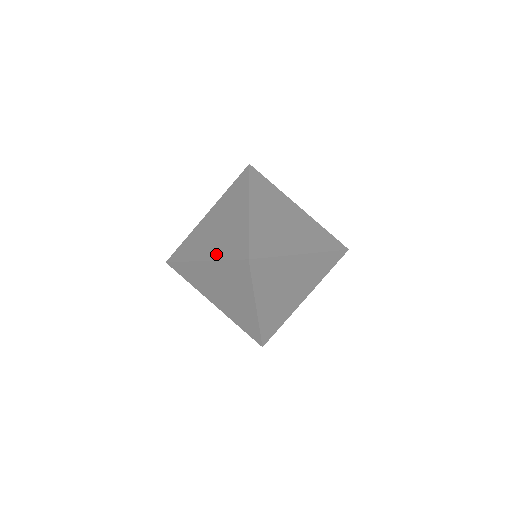
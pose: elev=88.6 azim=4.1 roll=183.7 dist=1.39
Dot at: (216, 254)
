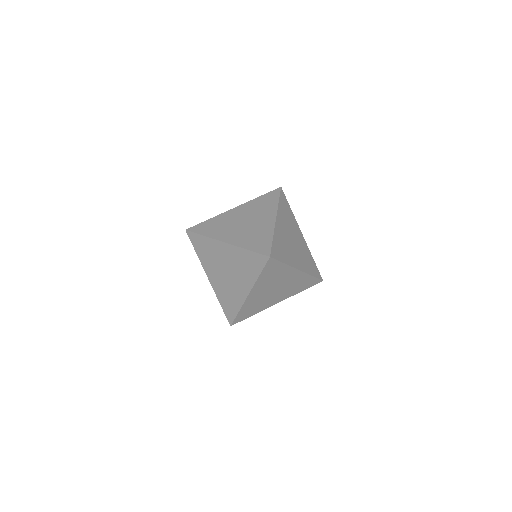
Dot at: (239, 242)
